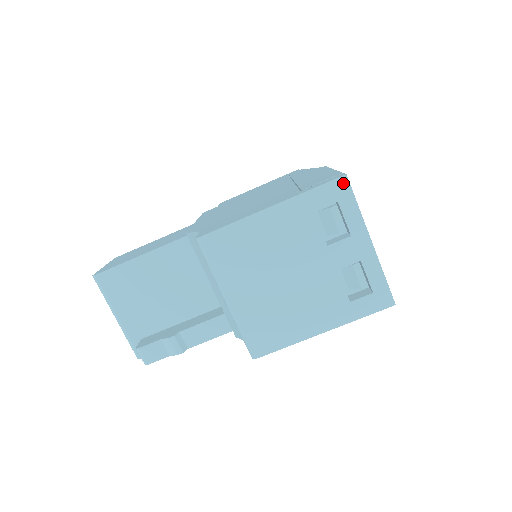
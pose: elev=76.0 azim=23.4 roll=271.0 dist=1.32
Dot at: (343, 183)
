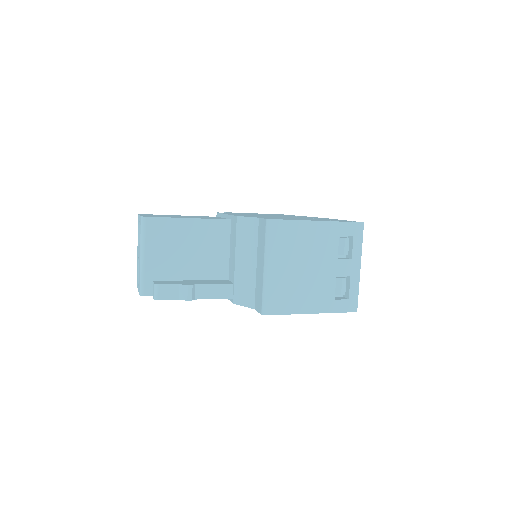
Dot at: (360, 226)
